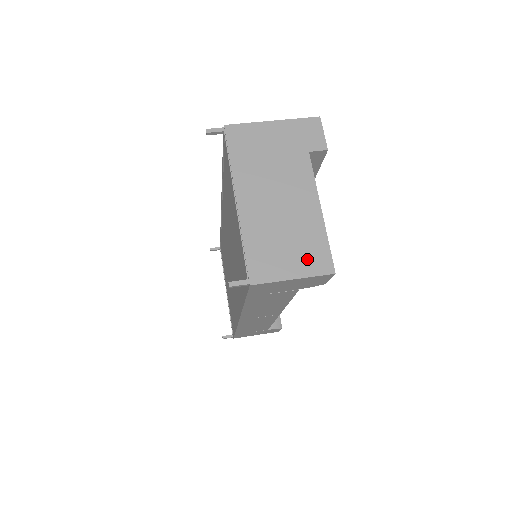
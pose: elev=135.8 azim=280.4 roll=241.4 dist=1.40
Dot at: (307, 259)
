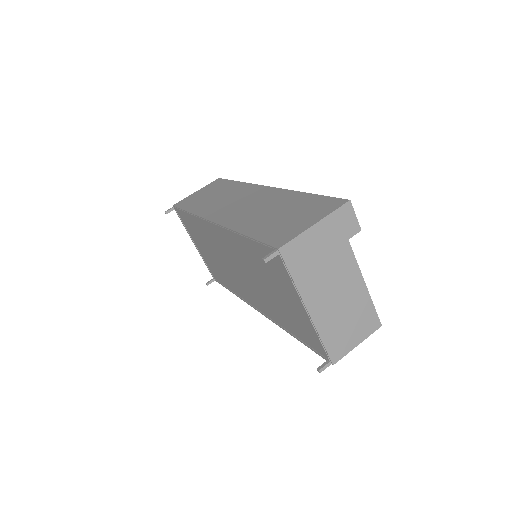
Dot at: (364, 327)
